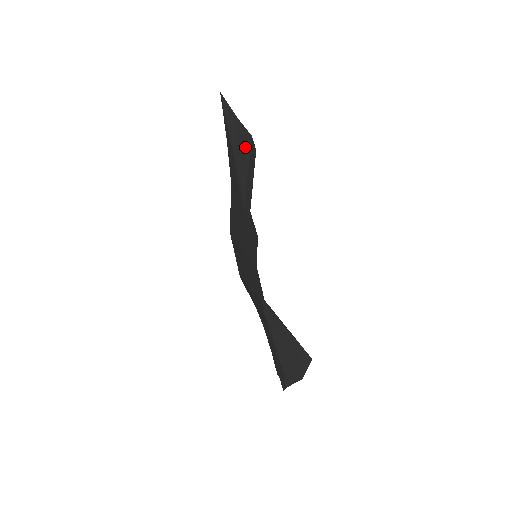
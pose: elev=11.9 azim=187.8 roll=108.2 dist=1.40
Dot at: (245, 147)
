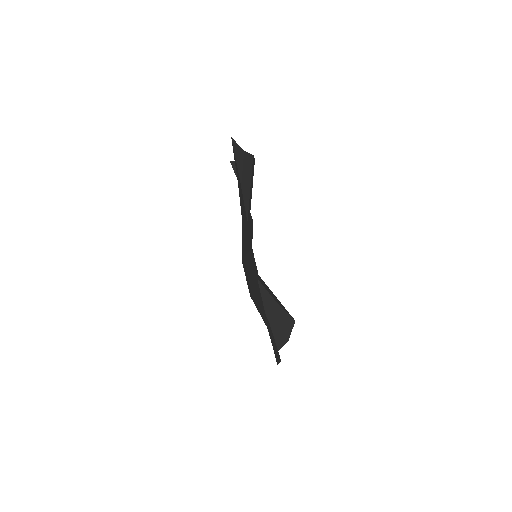
Dot at: (248, 169)
